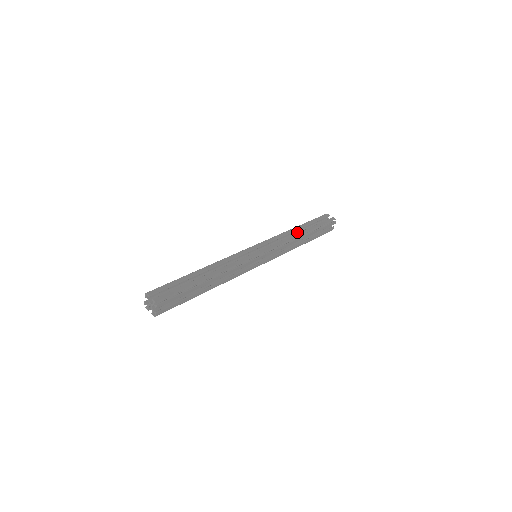
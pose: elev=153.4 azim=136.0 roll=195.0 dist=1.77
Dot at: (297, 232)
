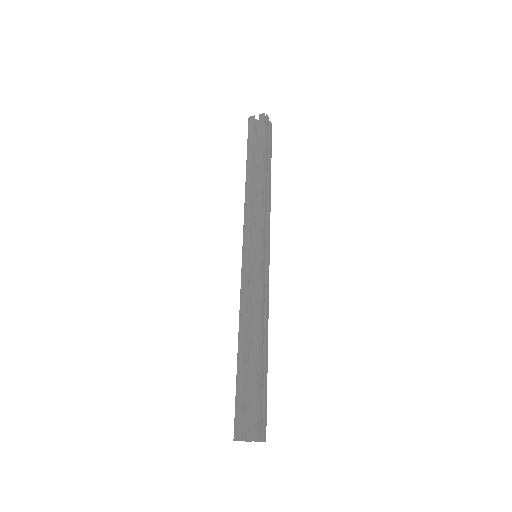
Dot at: (253, 177)
